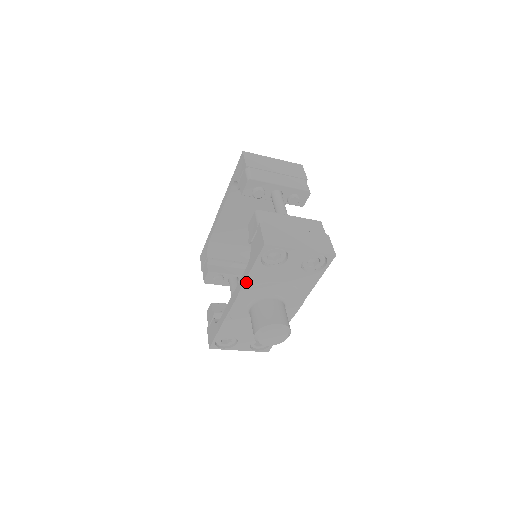
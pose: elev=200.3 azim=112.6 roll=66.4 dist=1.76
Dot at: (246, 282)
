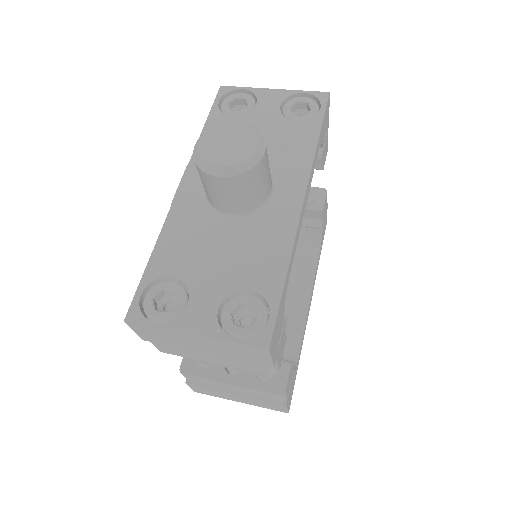
Dot at: occluded
